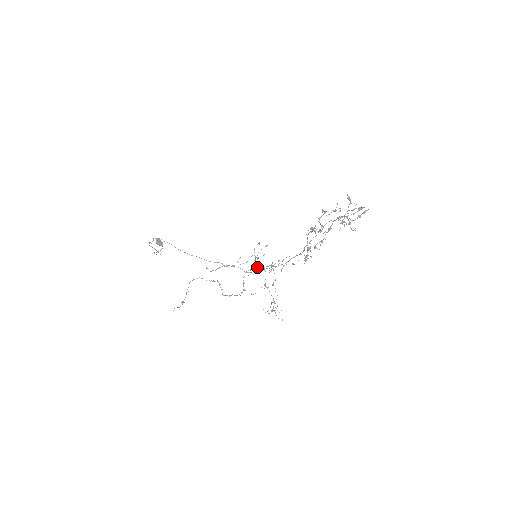
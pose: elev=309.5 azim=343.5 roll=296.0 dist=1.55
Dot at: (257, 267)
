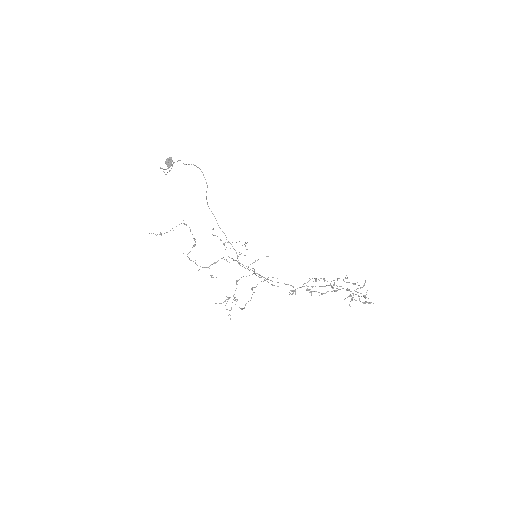
Dot at: (237, 261)
